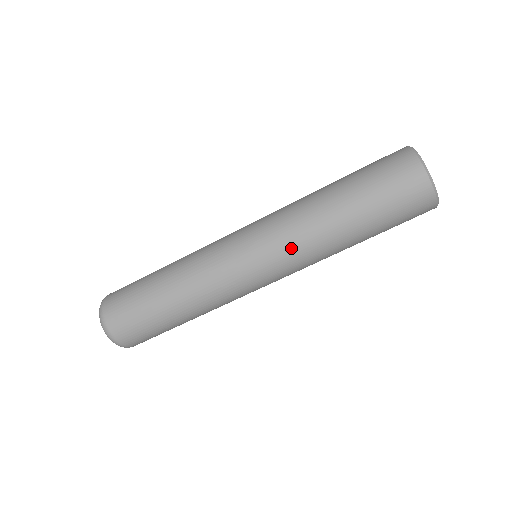
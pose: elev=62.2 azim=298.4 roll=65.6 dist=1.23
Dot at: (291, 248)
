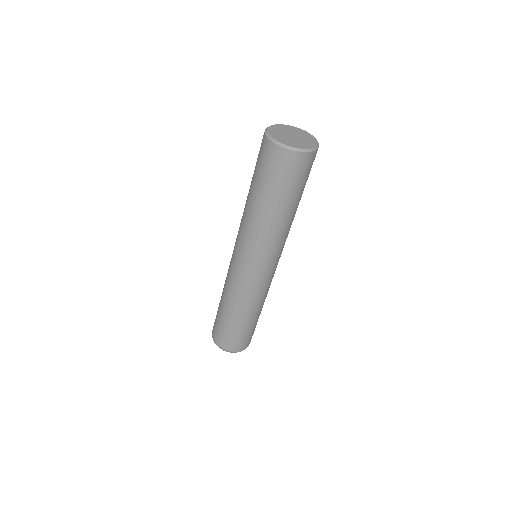
Dot at: (249, 241)
